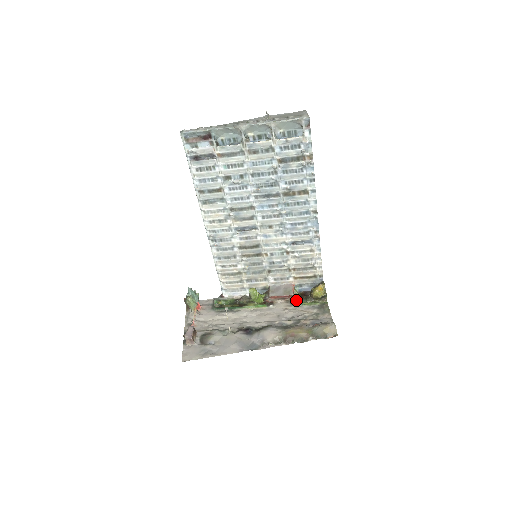
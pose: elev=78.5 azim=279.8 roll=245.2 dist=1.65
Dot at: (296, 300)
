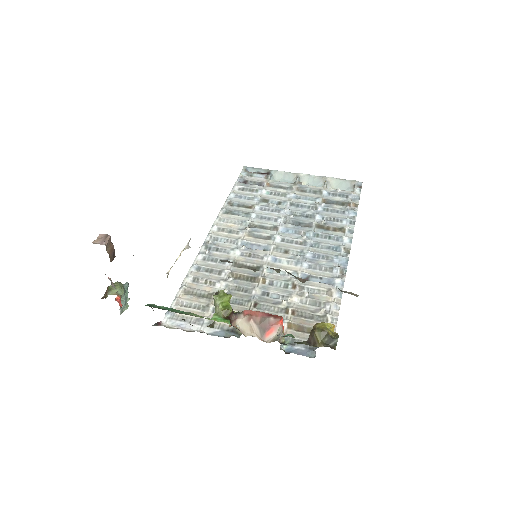
Dot at: occluded
